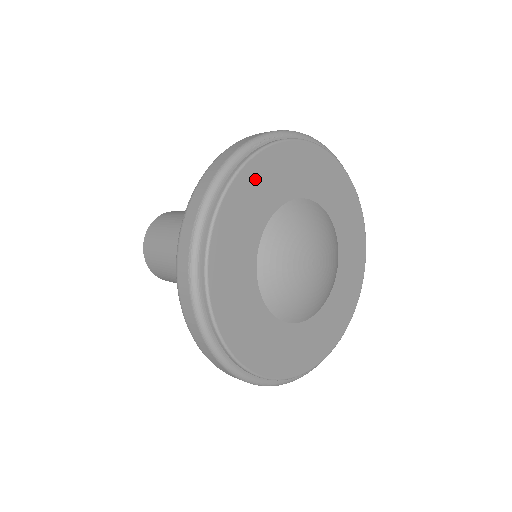
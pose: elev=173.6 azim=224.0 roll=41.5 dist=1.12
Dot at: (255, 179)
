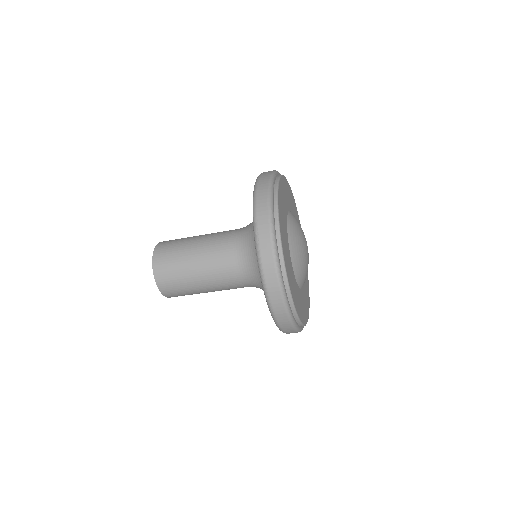
Dot at: (281, 206)
